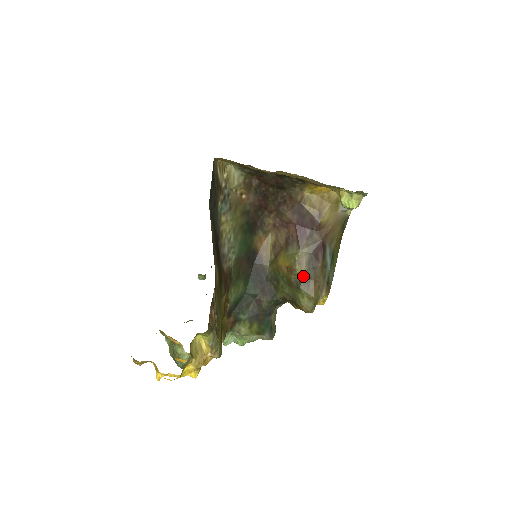
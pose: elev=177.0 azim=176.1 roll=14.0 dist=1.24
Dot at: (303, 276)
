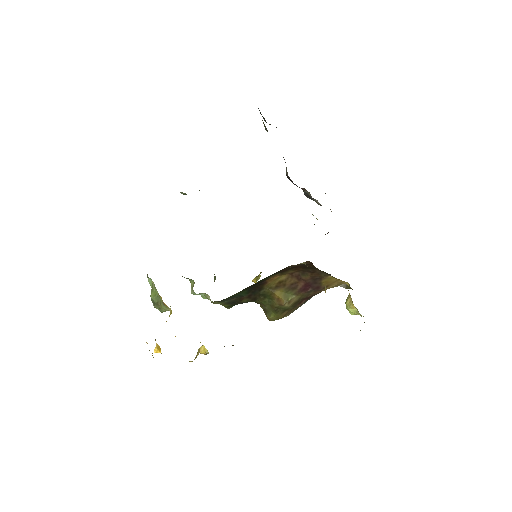
Dot at: (285, 308)
